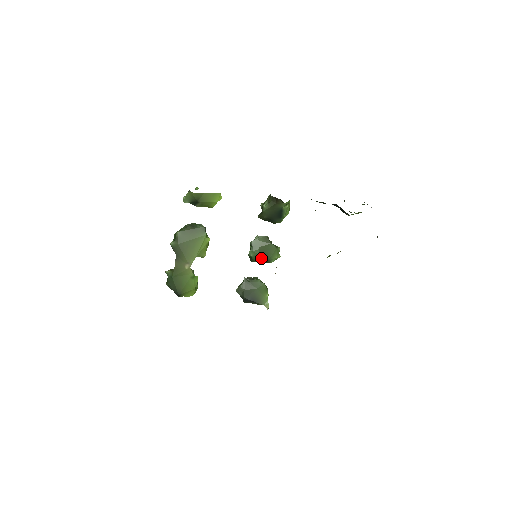
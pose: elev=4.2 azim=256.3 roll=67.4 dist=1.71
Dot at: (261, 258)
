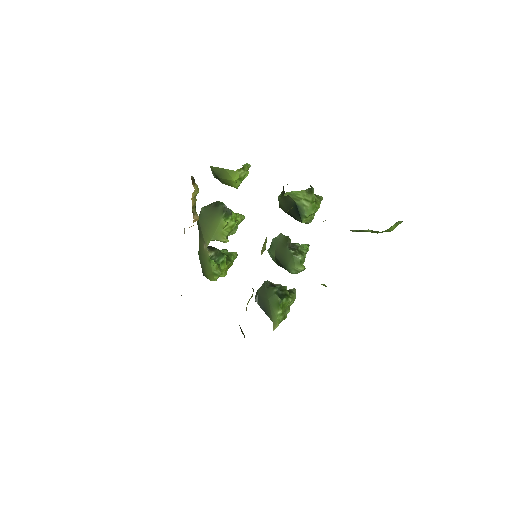
Dot at: (280, 263)
